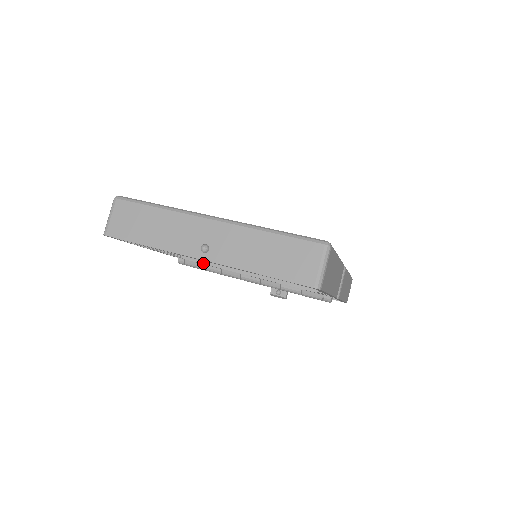
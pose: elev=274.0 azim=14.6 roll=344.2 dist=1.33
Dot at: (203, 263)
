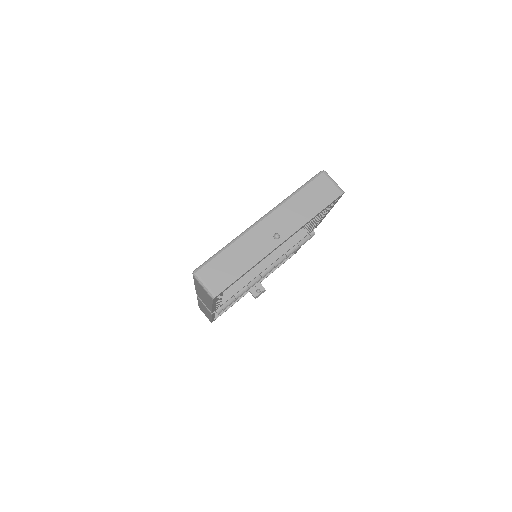
Dot at: (235, 293)
